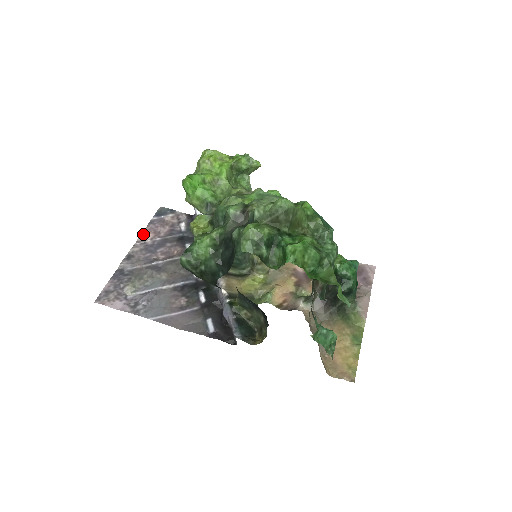
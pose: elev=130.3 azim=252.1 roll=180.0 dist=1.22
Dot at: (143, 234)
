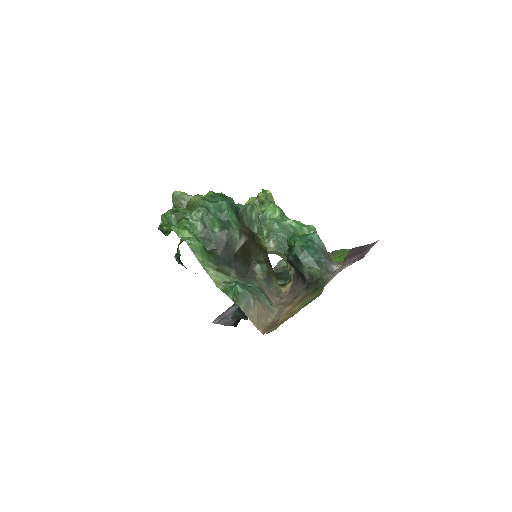
Dot at: occluded
